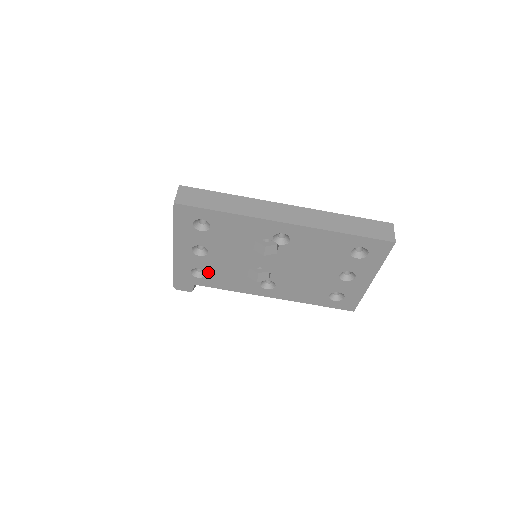
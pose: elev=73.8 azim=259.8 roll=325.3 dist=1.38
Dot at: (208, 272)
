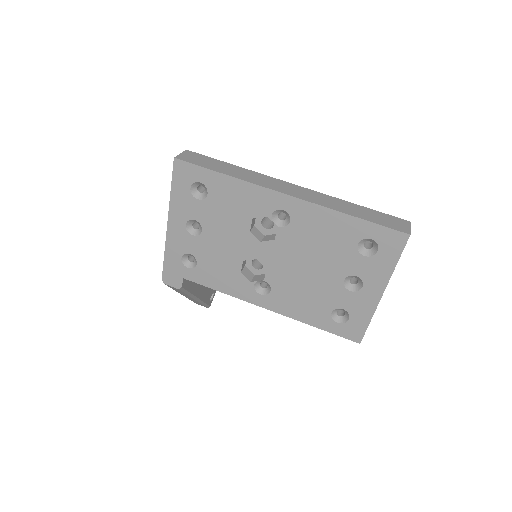
Dot at: (200, 261)
